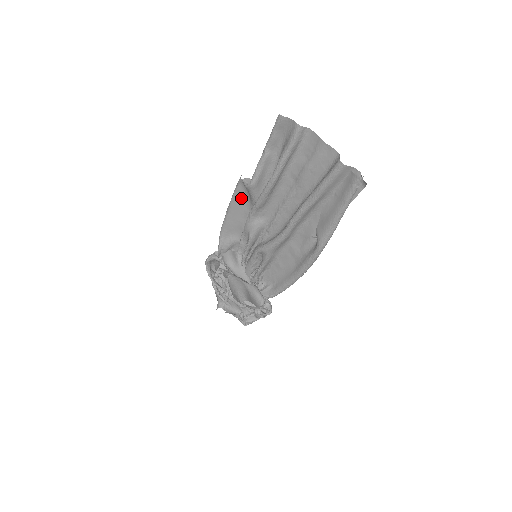
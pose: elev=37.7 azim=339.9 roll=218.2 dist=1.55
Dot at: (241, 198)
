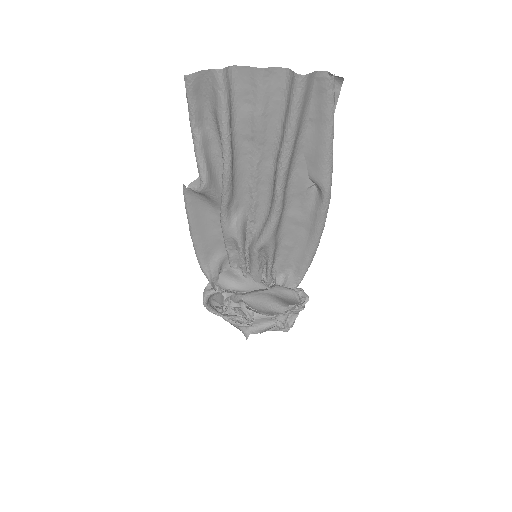
Dot at: (198, 209)
